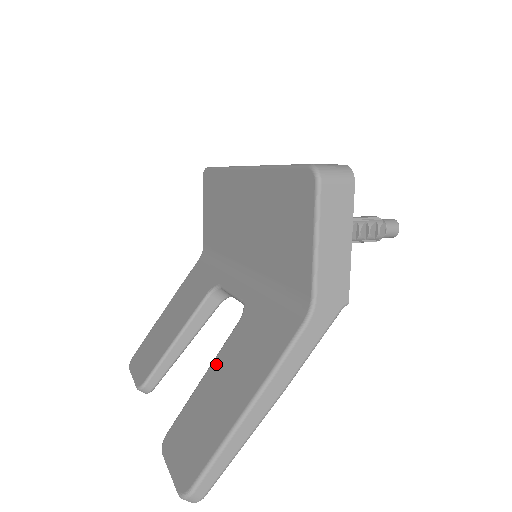
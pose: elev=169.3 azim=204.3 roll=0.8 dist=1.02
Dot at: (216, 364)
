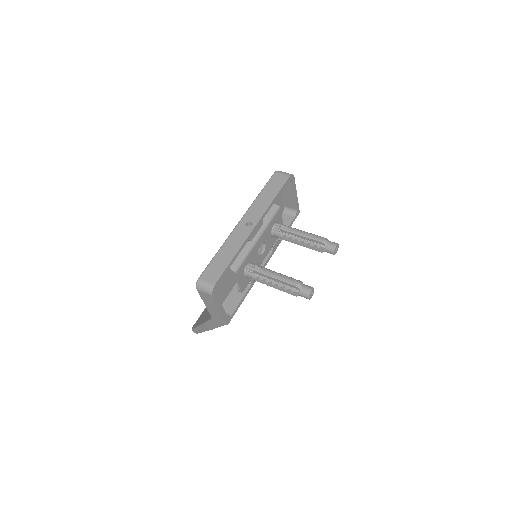
Dot at: occluded
